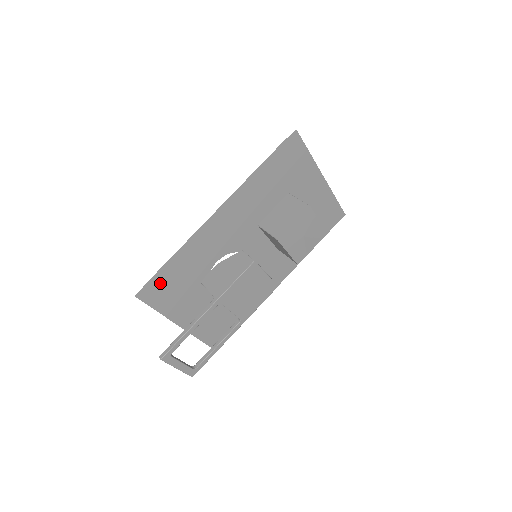
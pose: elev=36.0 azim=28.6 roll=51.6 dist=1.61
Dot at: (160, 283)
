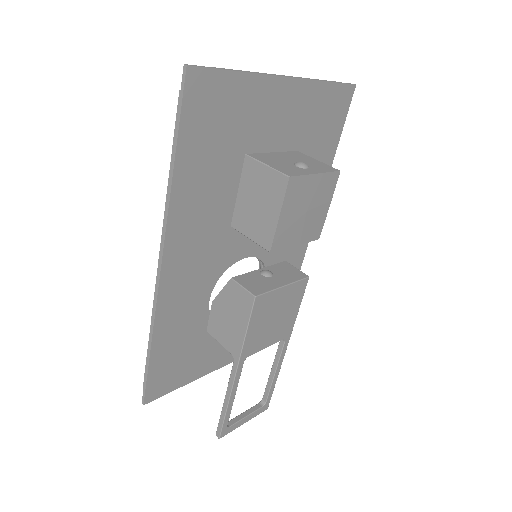
Dot at: (159, 374)
